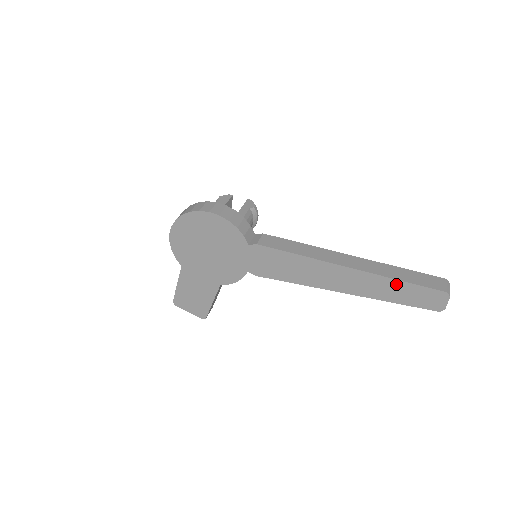
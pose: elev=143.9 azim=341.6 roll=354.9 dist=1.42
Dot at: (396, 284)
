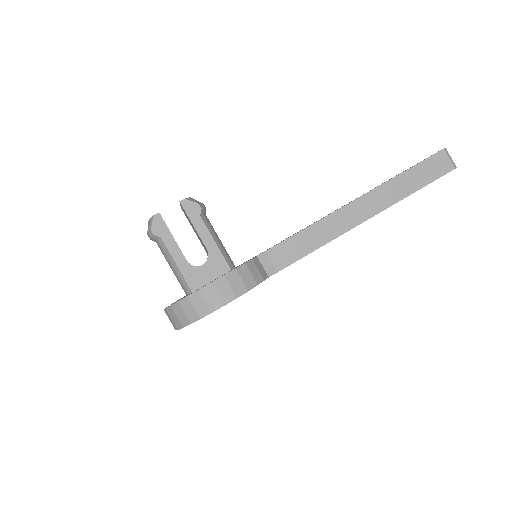
Dot at: occluded
